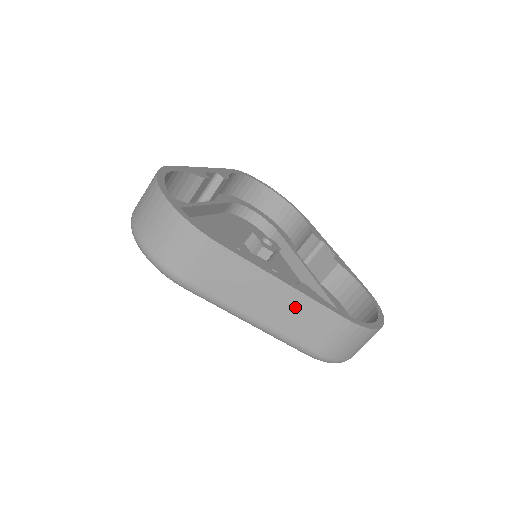
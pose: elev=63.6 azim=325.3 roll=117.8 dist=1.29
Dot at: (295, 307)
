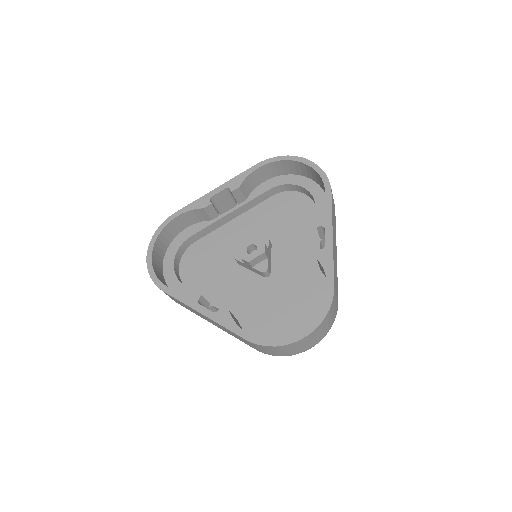
Dot at: (220, 326)
